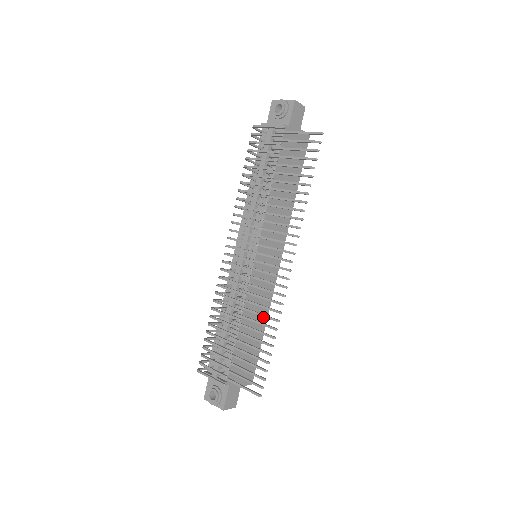
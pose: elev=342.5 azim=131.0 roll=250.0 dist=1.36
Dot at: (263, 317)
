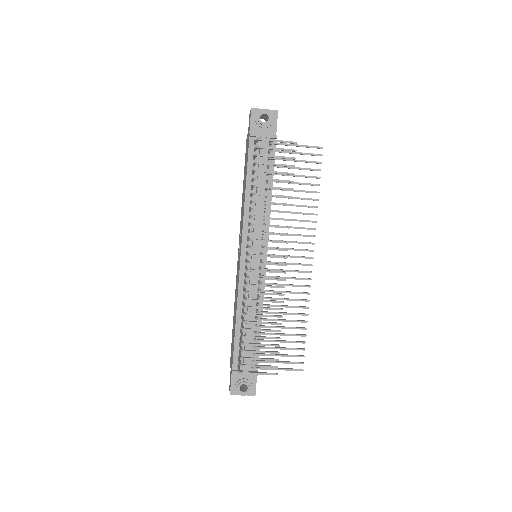
Dot at: occluded
